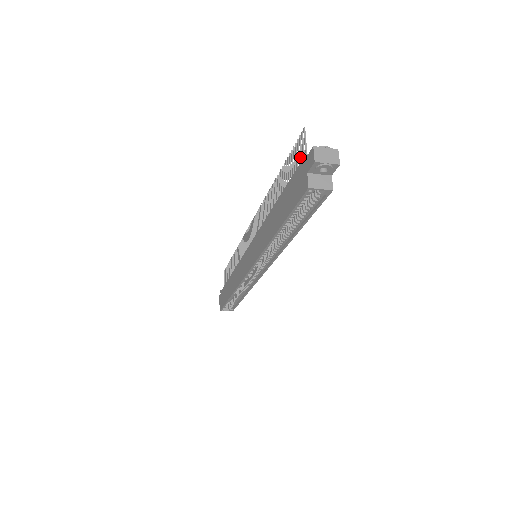
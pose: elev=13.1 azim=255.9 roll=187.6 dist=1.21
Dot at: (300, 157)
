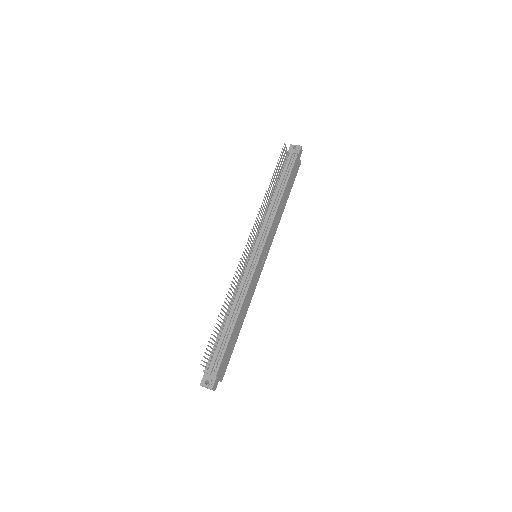
Dot at: (208, 359)
